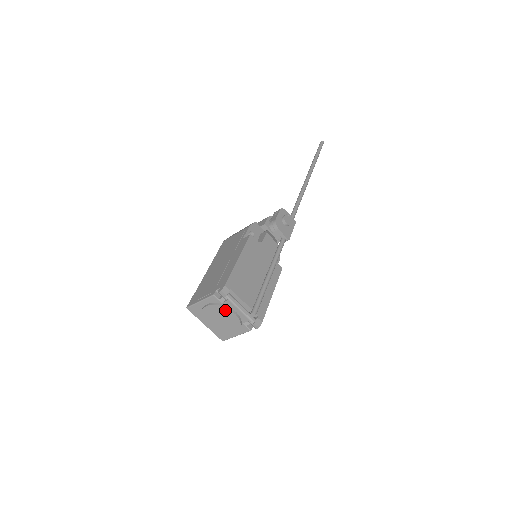
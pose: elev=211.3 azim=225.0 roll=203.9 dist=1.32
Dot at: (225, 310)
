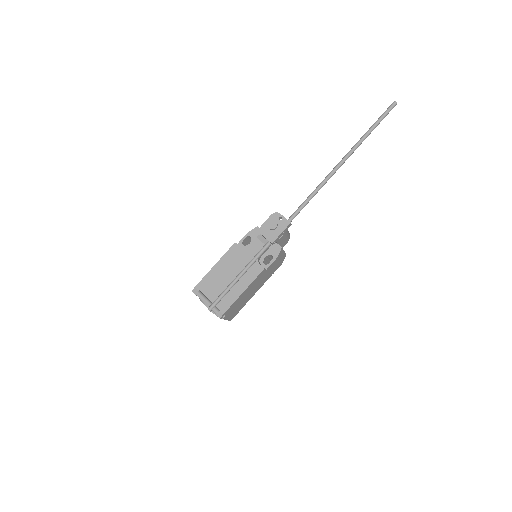
Dot at: (203, 303)
